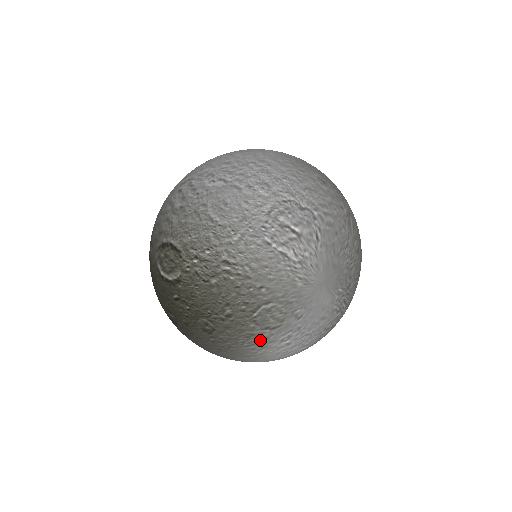
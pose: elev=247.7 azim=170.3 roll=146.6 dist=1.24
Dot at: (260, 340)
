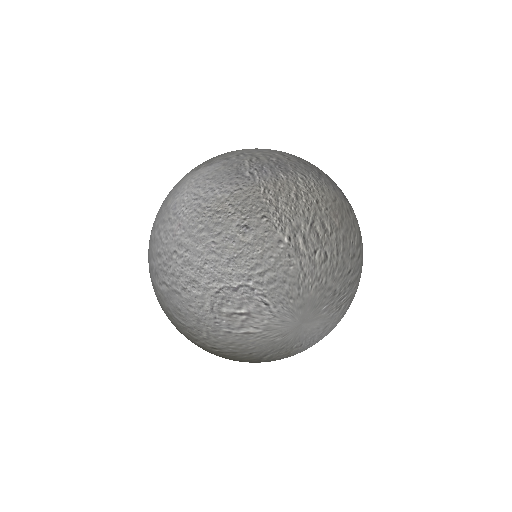
Dot at: occluded
